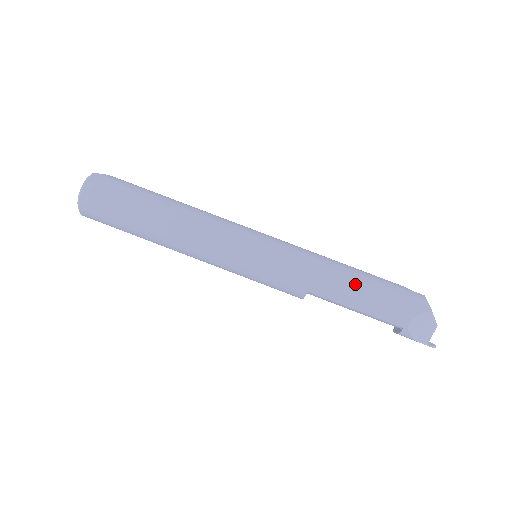
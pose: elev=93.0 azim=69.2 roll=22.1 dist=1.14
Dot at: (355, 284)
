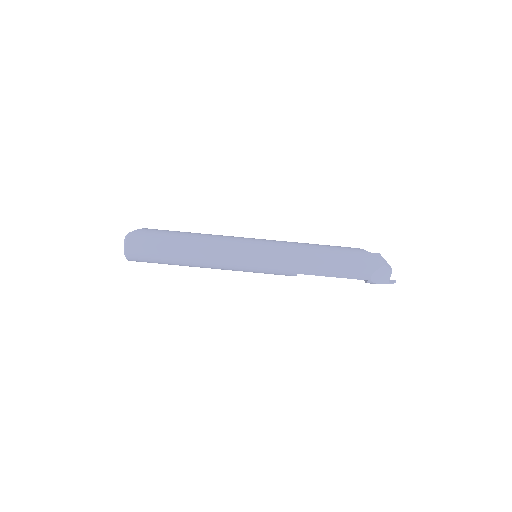
Dot at: (328, 261)
